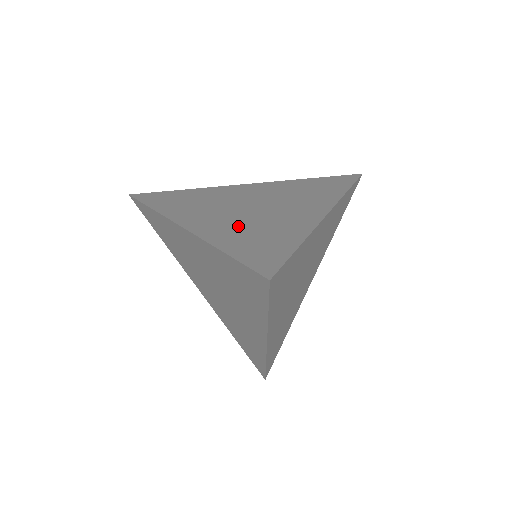
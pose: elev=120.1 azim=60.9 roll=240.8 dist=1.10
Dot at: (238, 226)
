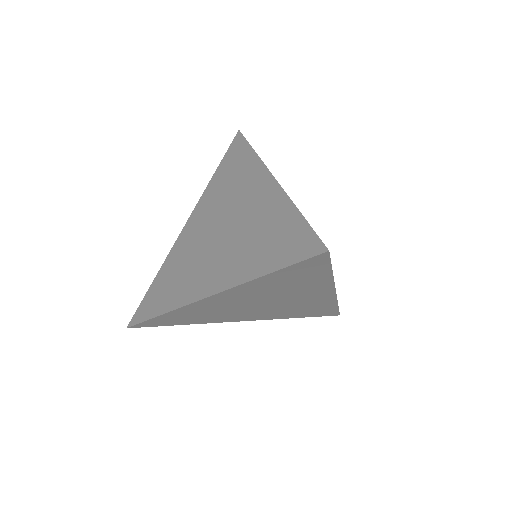
Dot at: (241, 251)
